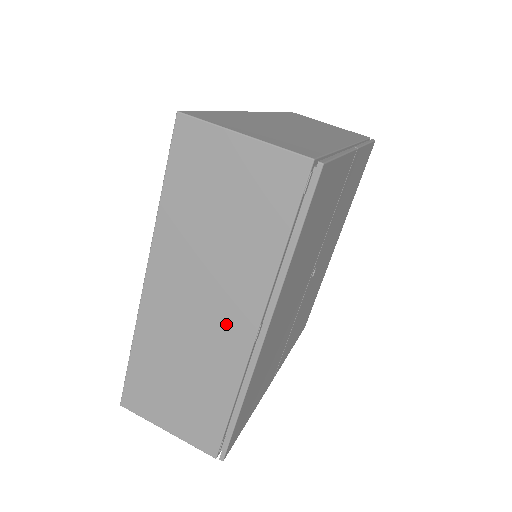
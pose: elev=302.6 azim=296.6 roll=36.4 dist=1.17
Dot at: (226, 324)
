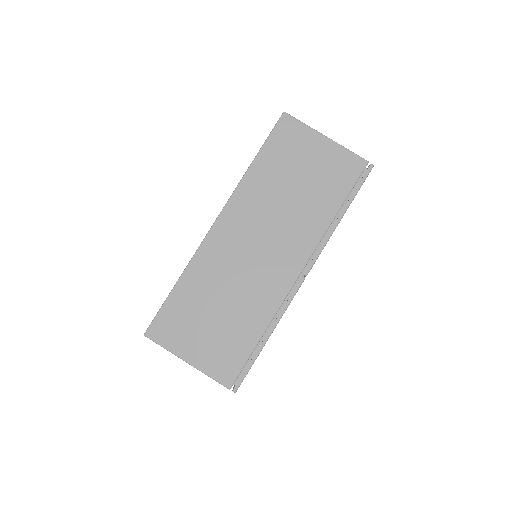
Dot at: occluded
